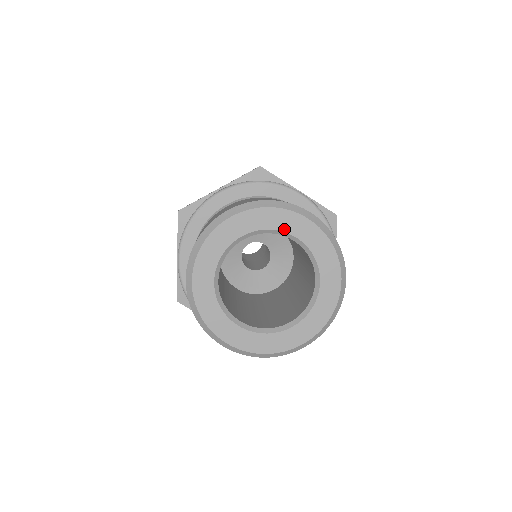
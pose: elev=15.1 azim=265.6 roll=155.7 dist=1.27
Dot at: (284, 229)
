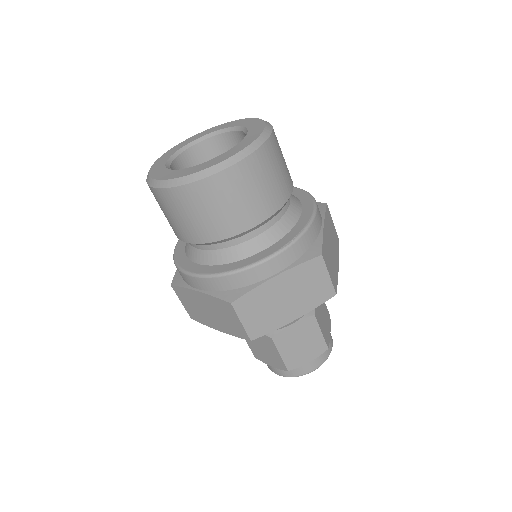
Dot at: (227, 127)
